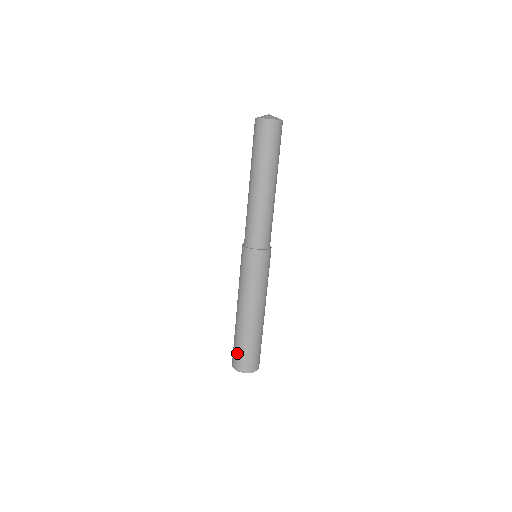
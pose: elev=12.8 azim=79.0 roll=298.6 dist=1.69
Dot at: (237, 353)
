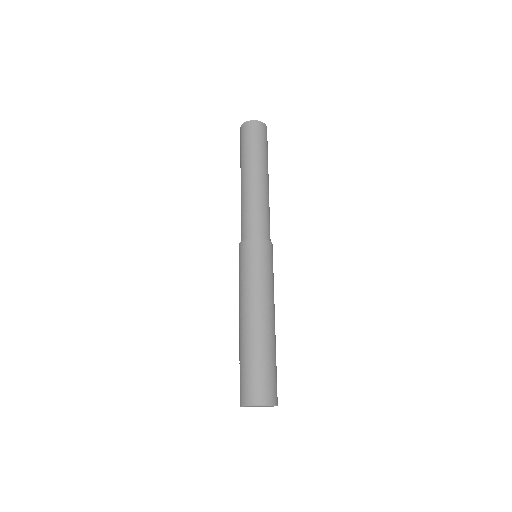
Dot at: (242, 378)
